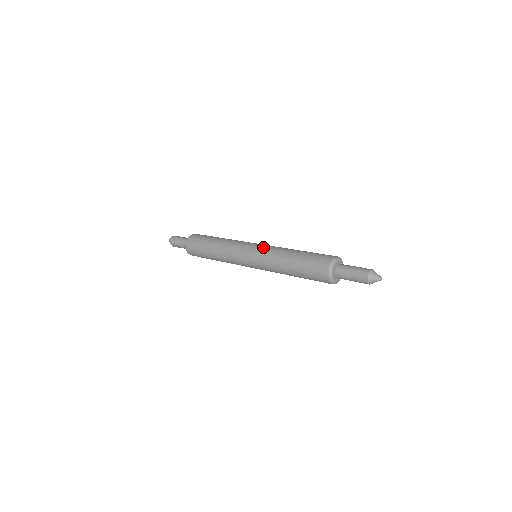
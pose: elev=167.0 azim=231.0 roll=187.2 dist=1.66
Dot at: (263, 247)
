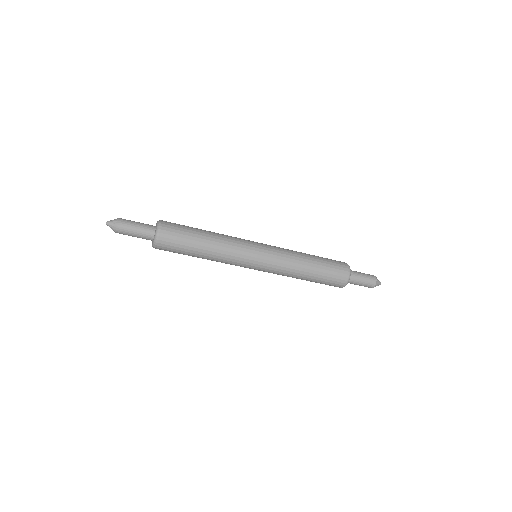
Dot at: occluded
